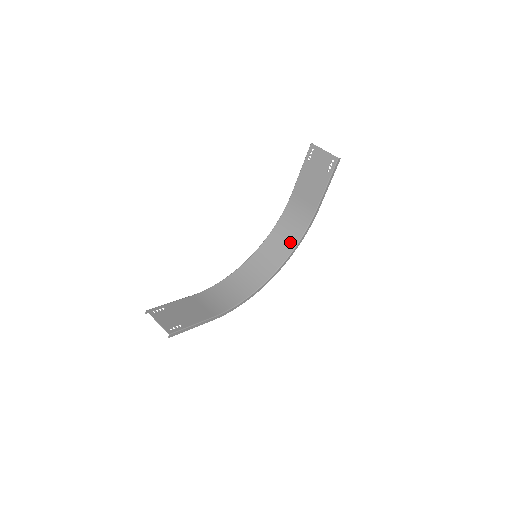
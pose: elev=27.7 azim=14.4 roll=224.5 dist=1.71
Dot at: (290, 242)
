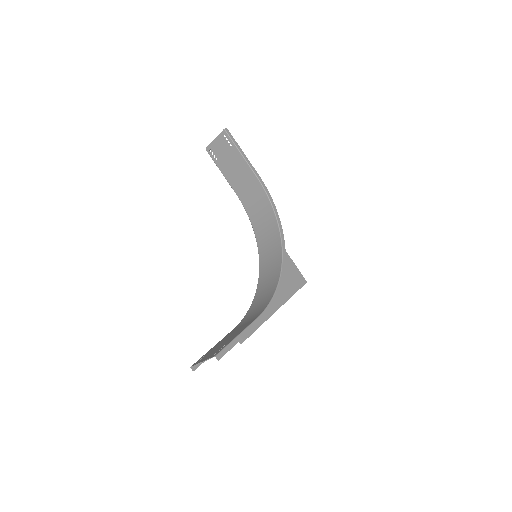
Dot at: (270, 220)
